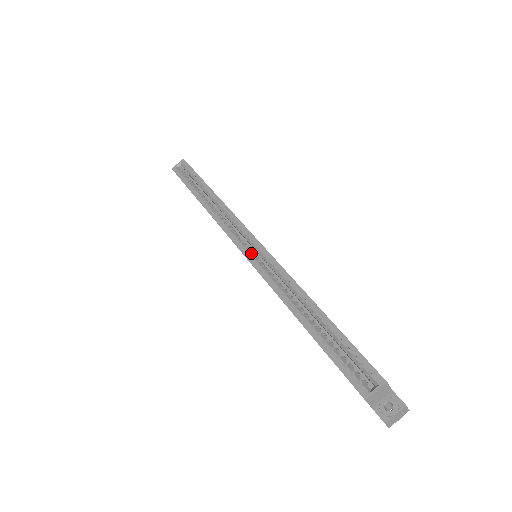
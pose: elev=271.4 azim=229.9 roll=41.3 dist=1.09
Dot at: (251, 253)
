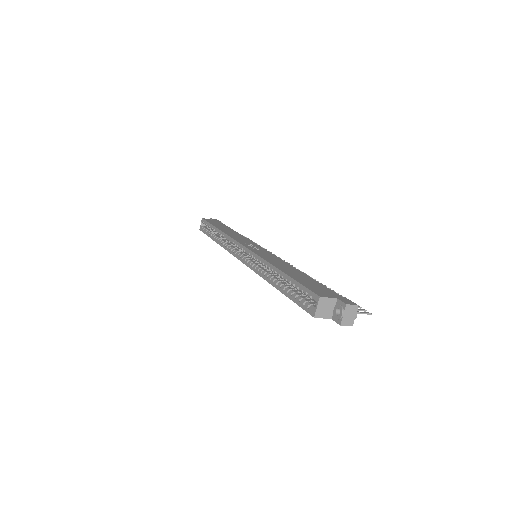
Dot at: (244, 258)
